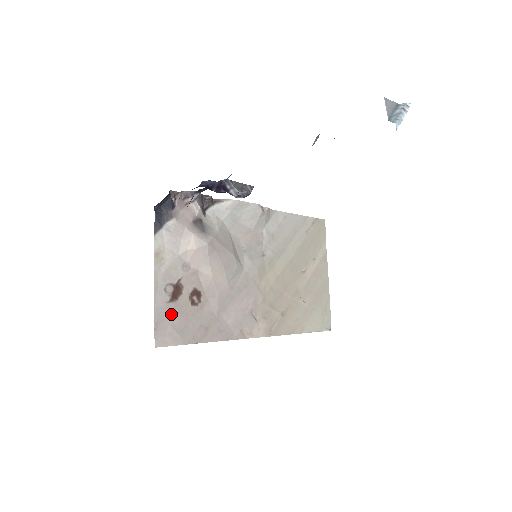
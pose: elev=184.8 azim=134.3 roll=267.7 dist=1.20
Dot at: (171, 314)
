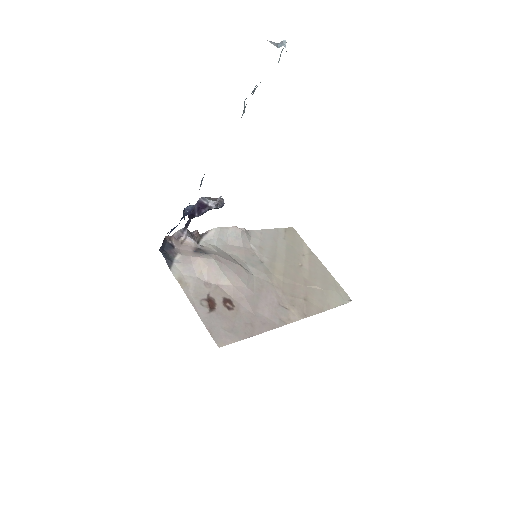
Dot at: (217, 321)
